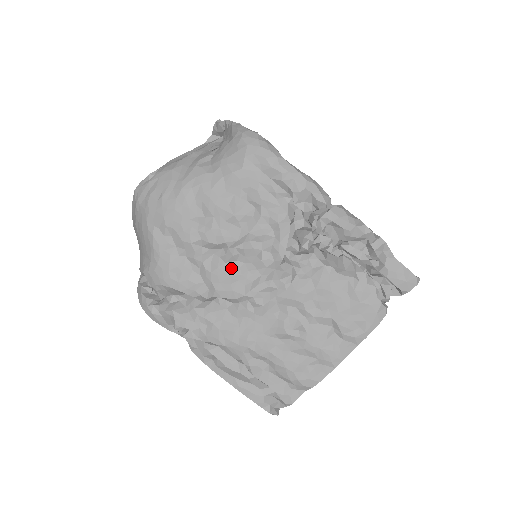
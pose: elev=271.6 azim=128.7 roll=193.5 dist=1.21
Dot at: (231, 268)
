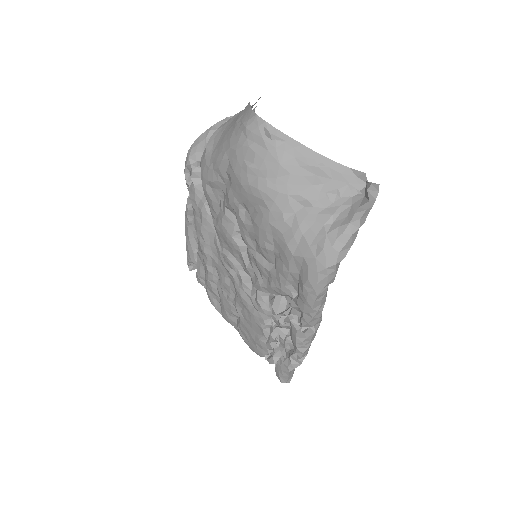
Dot at: (231, 242)
